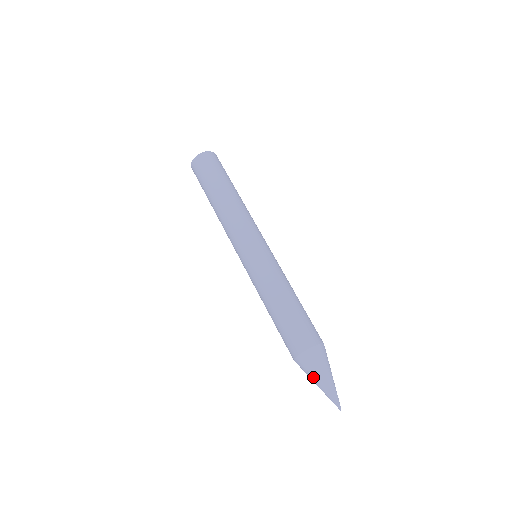
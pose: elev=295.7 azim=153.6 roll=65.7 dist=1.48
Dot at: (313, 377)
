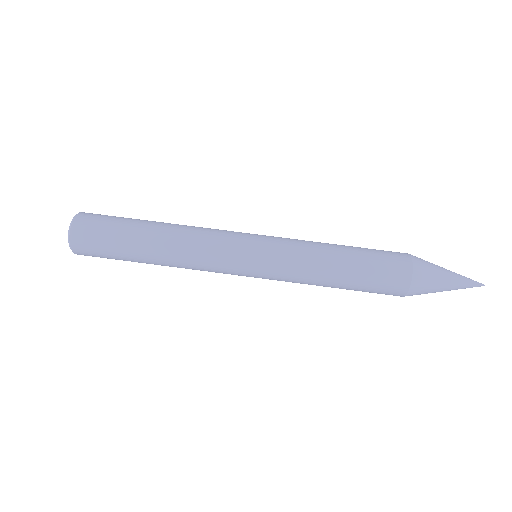
Dot at: (439, 288)
